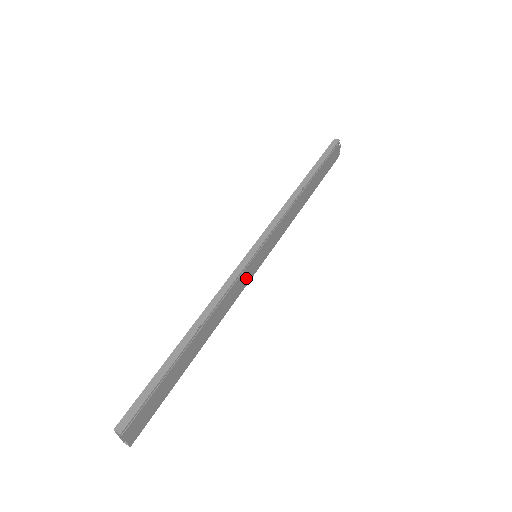
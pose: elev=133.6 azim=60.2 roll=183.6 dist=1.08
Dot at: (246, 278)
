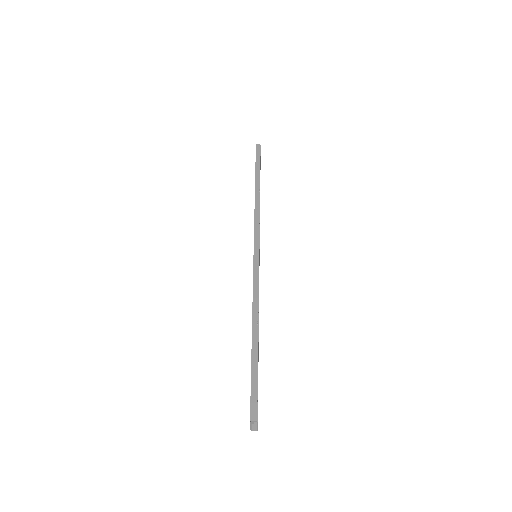
Dot at: occluded
